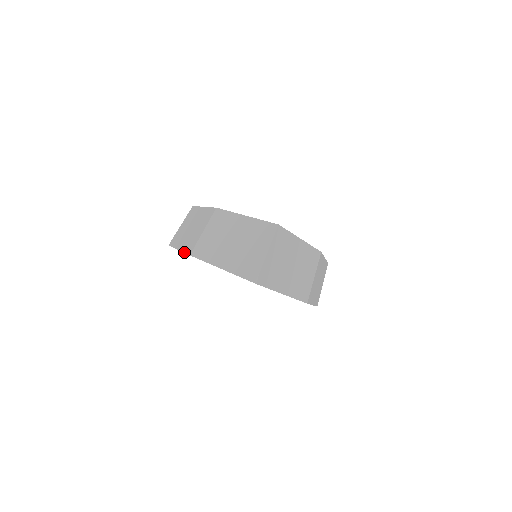
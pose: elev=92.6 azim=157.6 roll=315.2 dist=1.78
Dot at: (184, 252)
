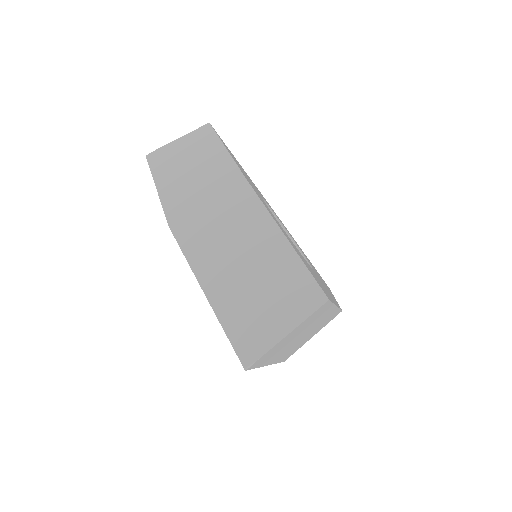
Dot at: (163, 207)
